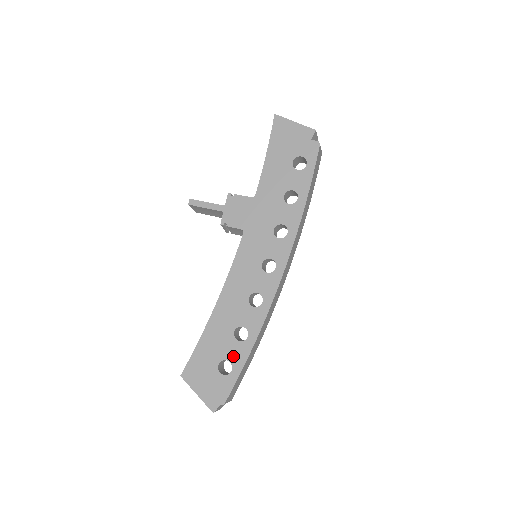
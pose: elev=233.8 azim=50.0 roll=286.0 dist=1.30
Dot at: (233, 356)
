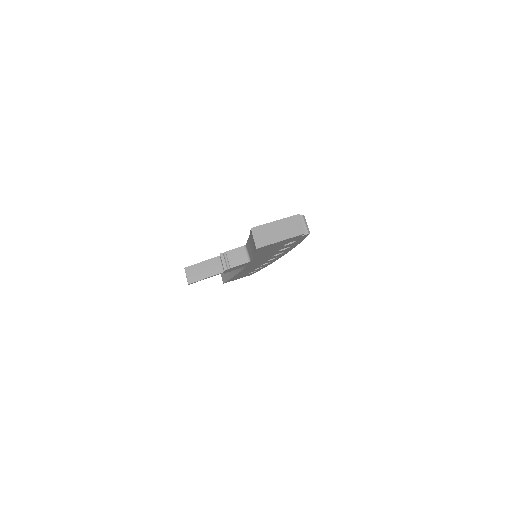
Dot at: occluded
